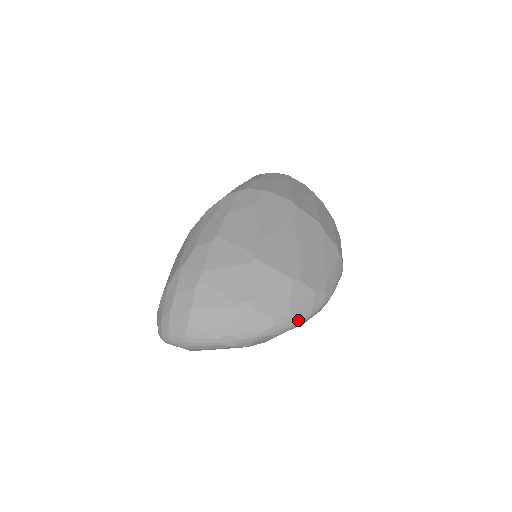
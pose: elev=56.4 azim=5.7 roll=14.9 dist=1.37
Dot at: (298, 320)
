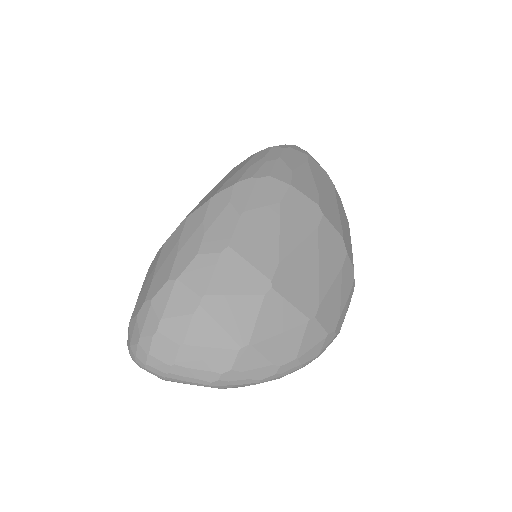
Dot at: (303, 365)
